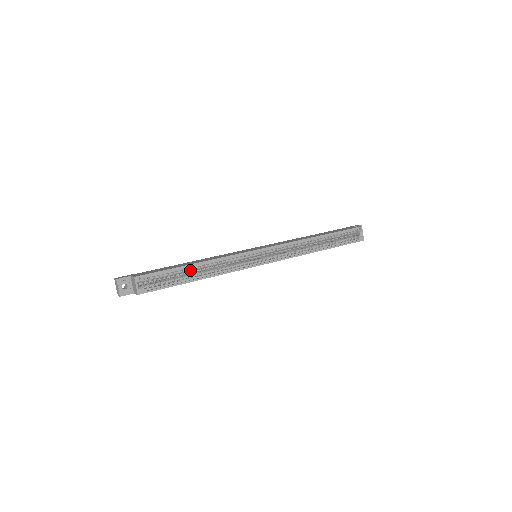
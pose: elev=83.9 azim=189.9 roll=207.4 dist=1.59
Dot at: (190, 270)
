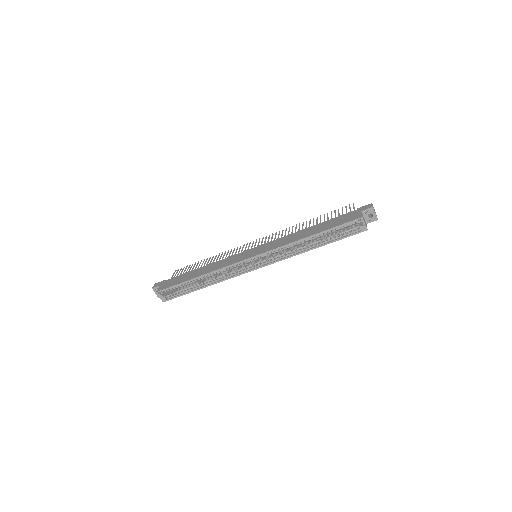
Dot at: (195, 281)
